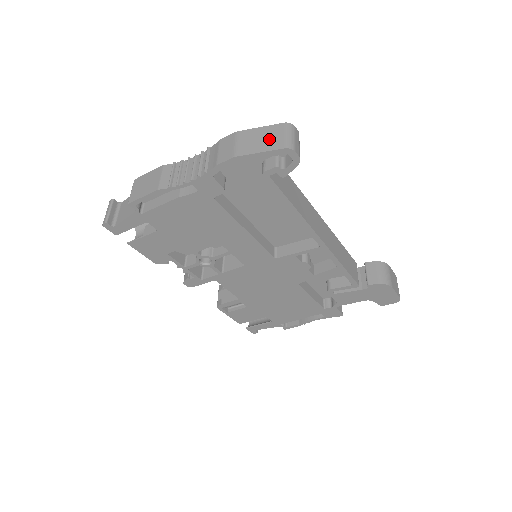
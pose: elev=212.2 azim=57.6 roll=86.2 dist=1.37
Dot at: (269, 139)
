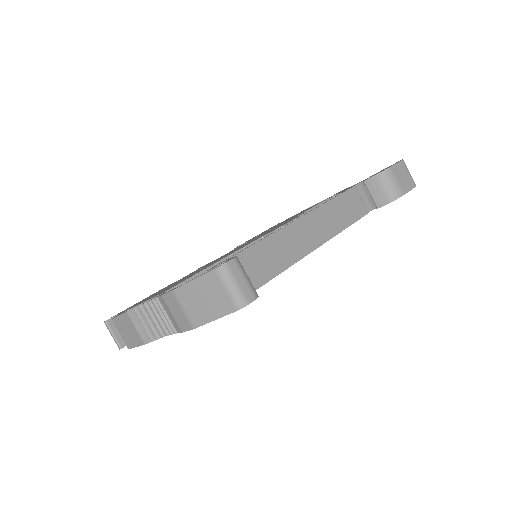
Dot at: (213, 299)
